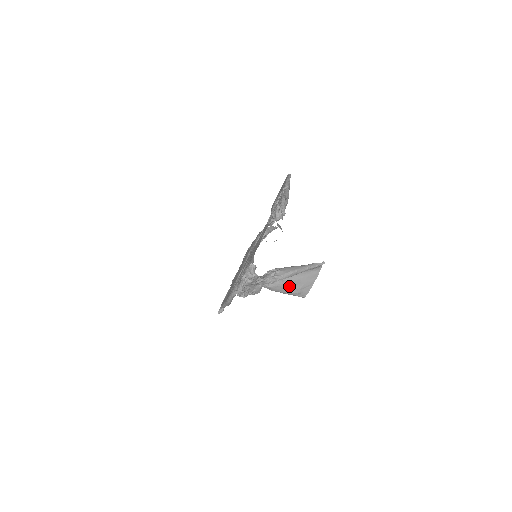
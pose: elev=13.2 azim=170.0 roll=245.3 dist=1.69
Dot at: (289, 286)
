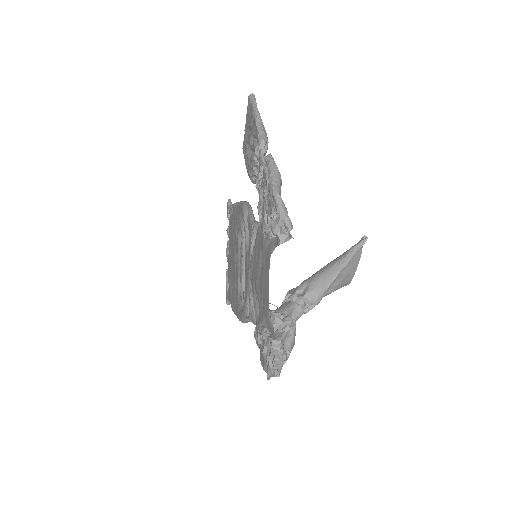
Dot at: occluded
